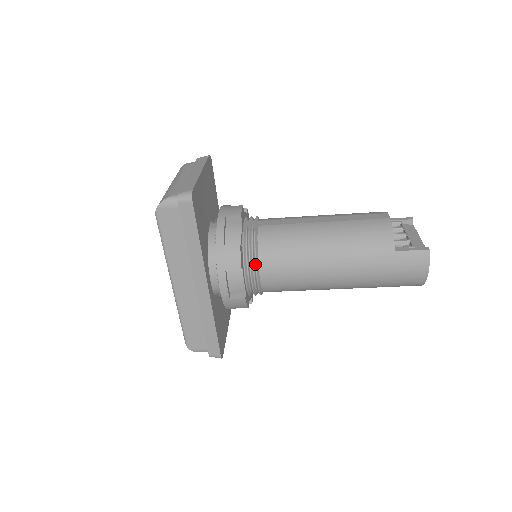
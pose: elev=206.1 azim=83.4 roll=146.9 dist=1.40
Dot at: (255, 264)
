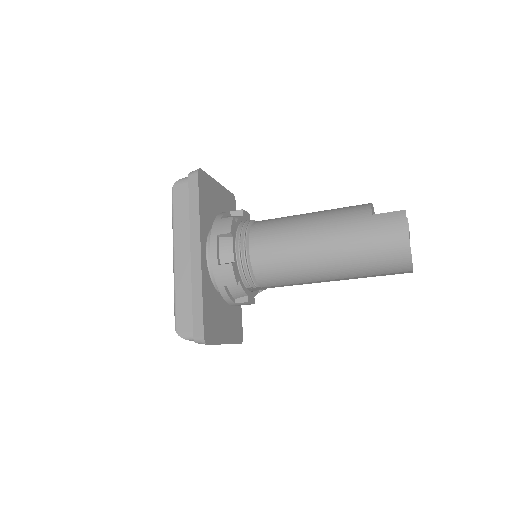
Dot at: (245, 236)
